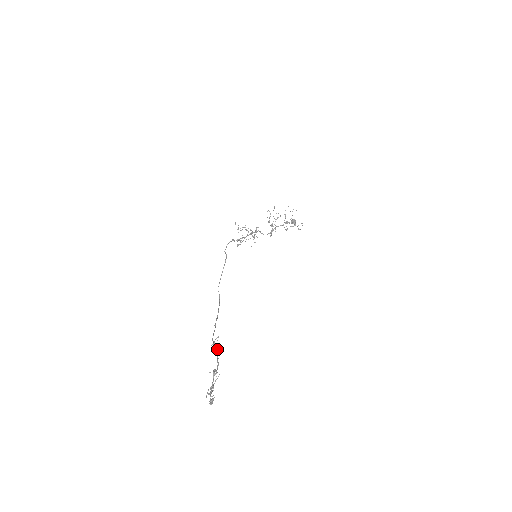
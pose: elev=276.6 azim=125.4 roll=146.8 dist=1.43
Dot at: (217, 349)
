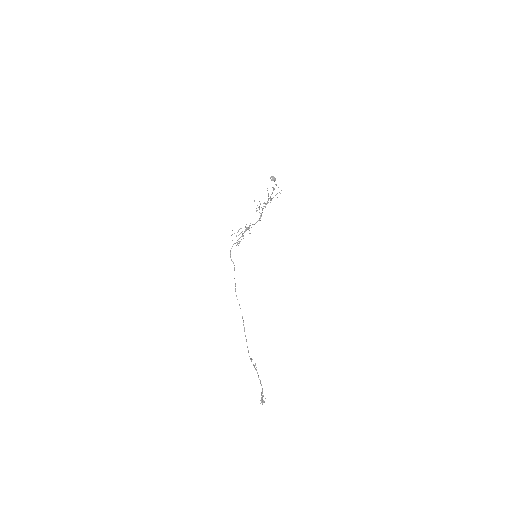
Dot at: occluded
